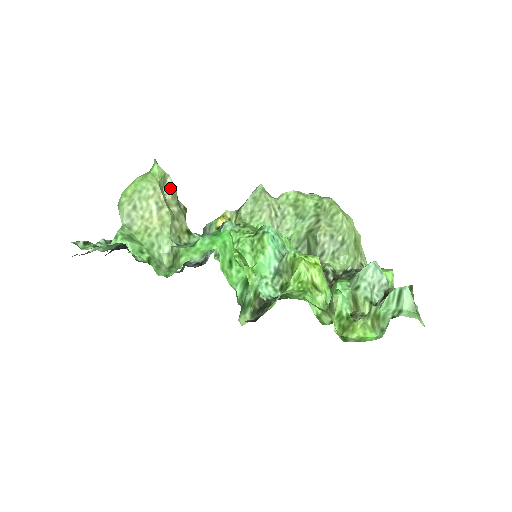
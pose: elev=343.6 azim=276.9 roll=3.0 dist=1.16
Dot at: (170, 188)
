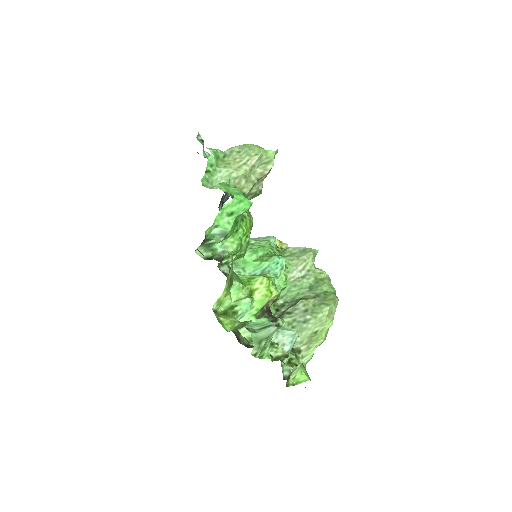
Dot at: (265, 169)
